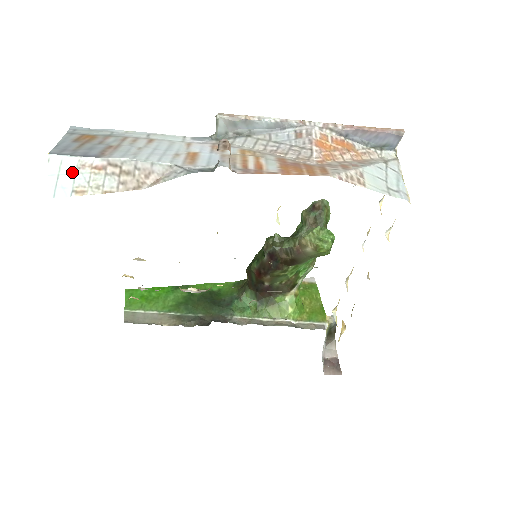
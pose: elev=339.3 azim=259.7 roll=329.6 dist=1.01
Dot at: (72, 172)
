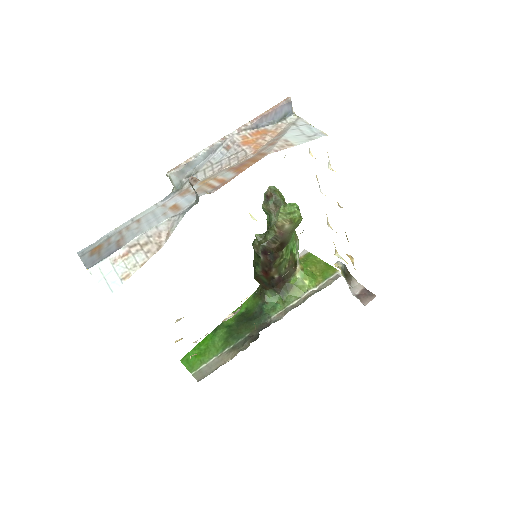
Dot at: (111, 269)
